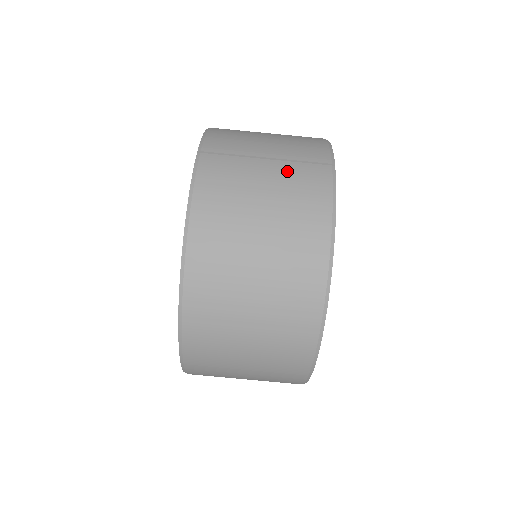
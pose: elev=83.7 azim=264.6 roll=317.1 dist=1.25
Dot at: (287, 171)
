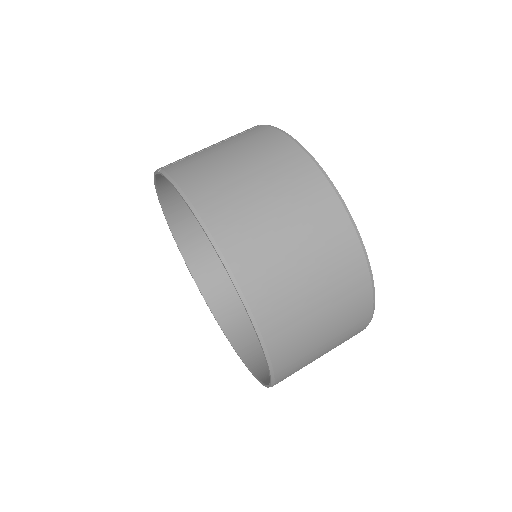
Dot at: (233, 140)
